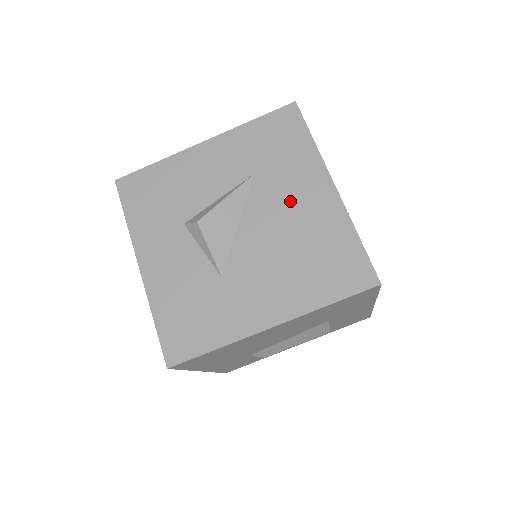
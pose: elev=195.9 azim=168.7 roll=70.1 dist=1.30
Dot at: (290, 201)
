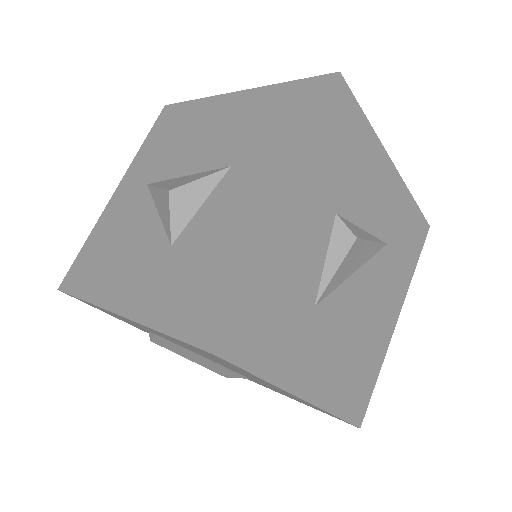
Dot at: (381, 299)
